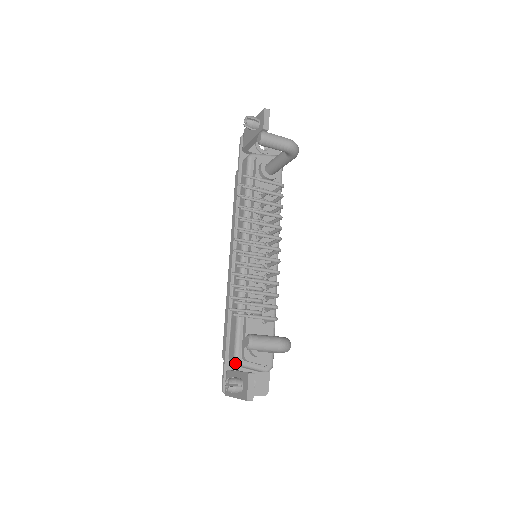
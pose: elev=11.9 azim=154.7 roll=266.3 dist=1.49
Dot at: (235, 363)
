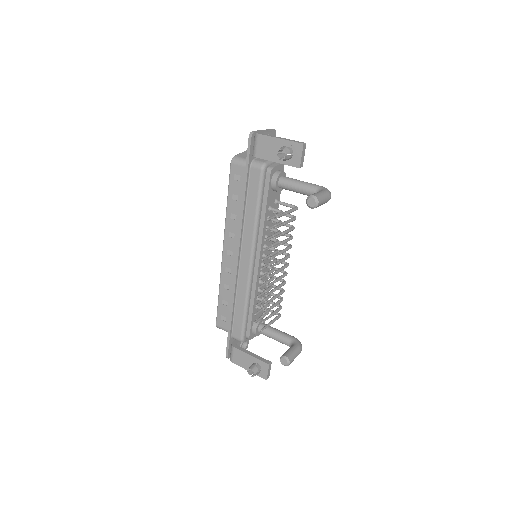
Dot at: occluded
